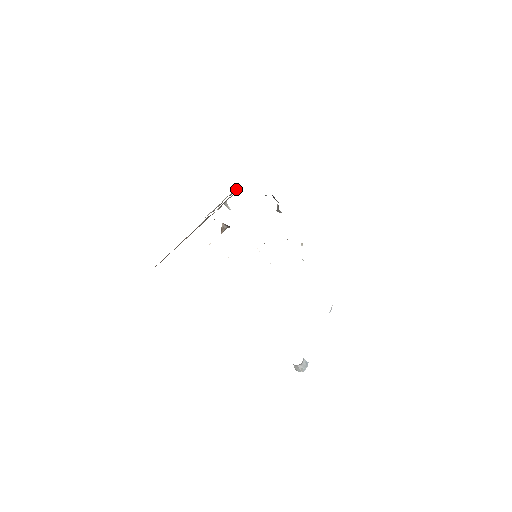
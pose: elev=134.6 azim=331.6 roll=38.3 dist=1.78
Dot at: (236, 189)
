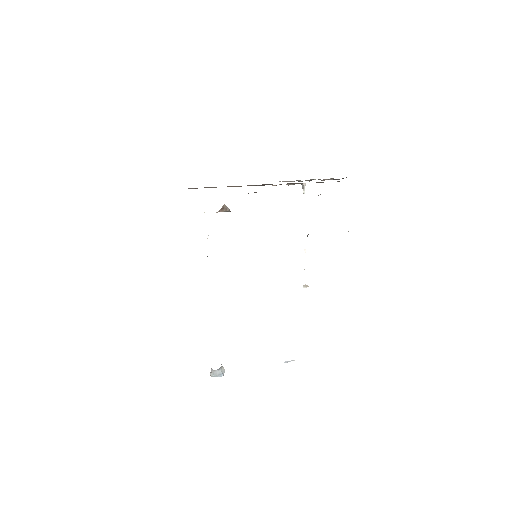
Dot at: (335, 179)
